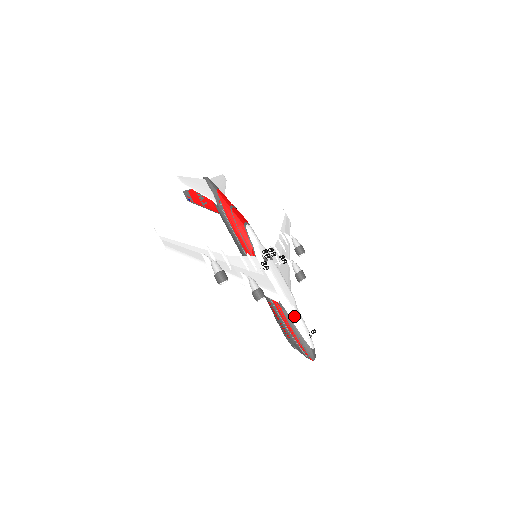
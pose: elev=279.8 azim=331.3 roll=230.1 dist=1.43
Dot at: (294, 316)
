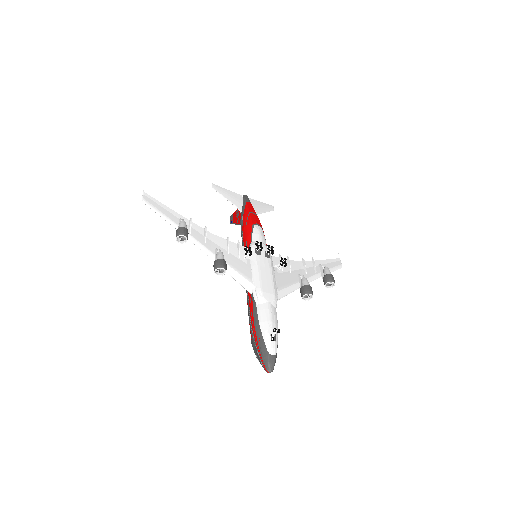
Dot at: (262, 311)
